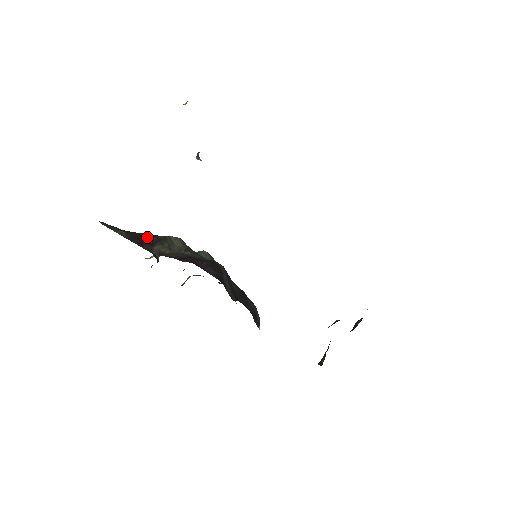
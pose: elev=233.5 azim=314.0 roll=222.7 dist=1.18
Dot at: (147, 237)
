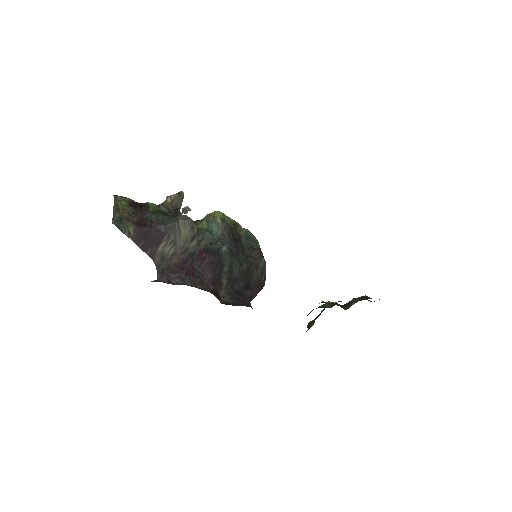
Dot at: (155, 229)
